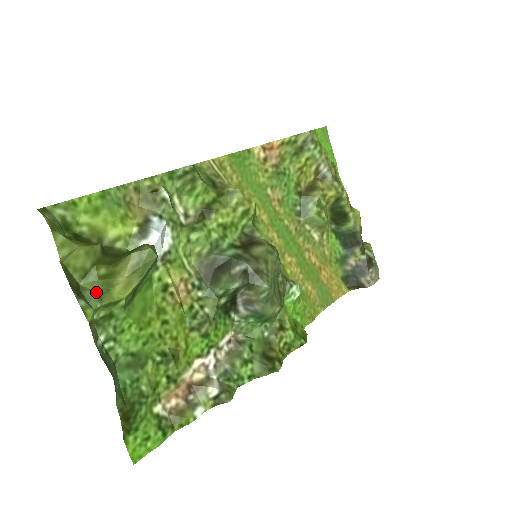
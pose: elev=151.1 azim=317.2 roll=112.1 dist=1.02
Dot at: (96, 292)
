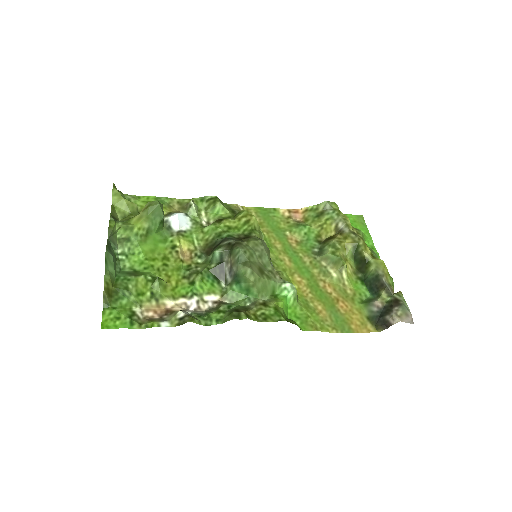
Dot at: (124, 221)
